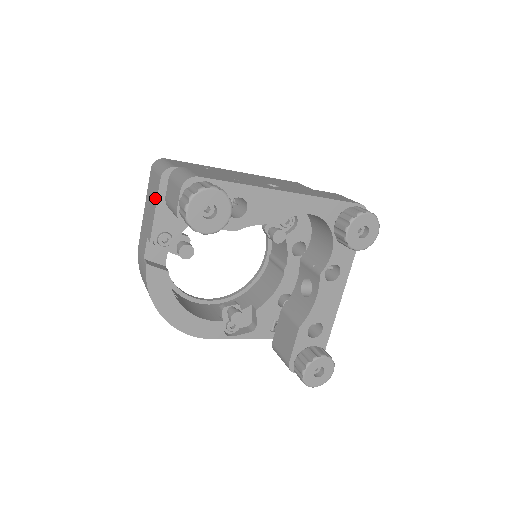
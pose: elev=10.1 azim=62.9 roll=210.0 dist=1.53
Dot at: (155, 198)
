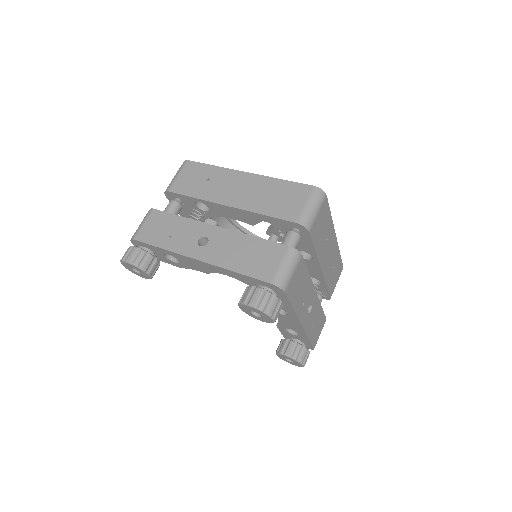
Dot at: occluded
